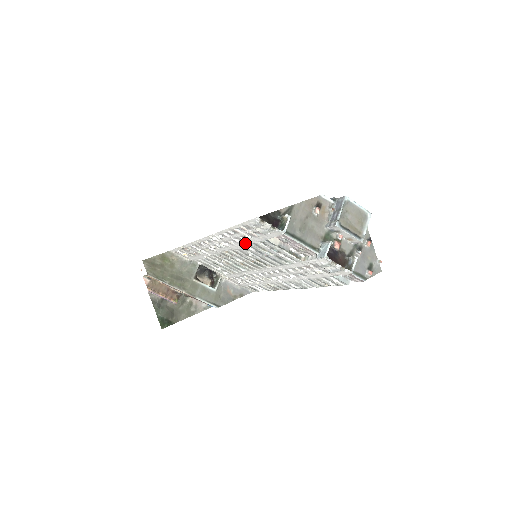
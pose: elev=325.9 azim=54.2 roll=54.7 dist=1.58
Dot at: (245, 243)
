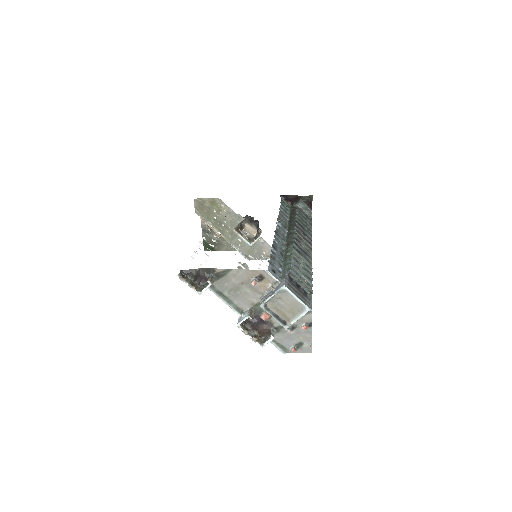
Dot at: occluded
